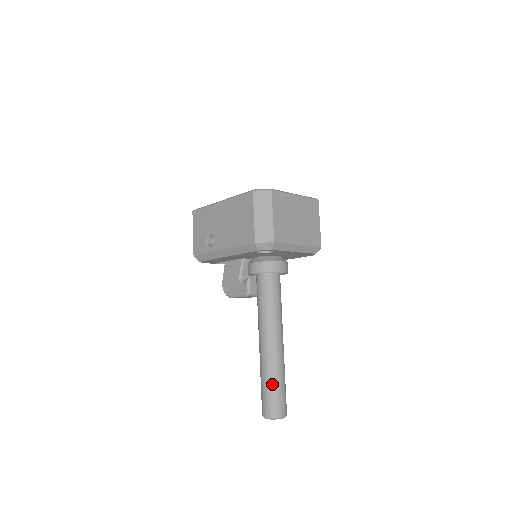
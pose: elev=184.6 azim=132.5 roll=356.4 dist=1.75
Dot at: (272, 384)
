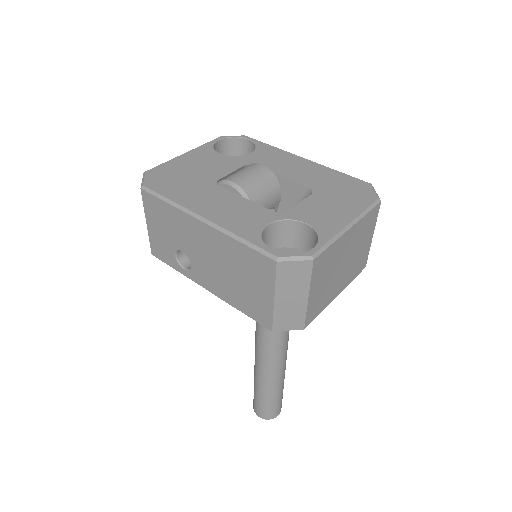
Dot at: (269, 398)
